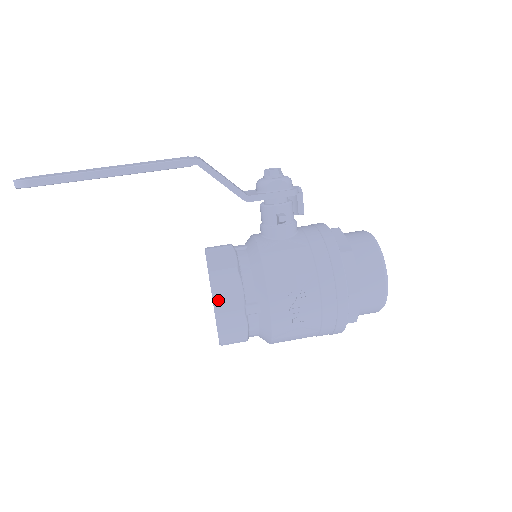
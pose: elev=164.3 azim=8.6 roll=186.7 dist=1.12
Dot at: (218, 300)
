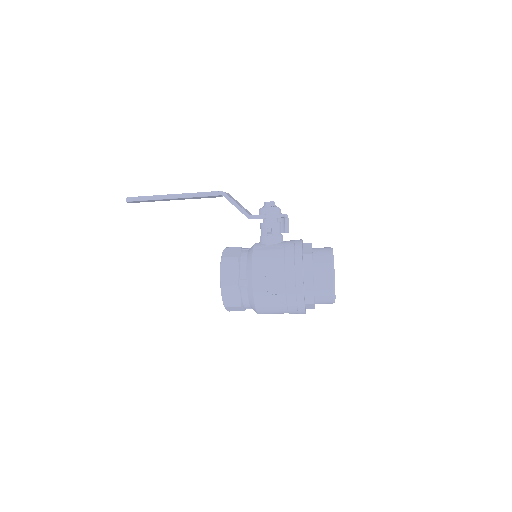
Dot at: (223, 274)
